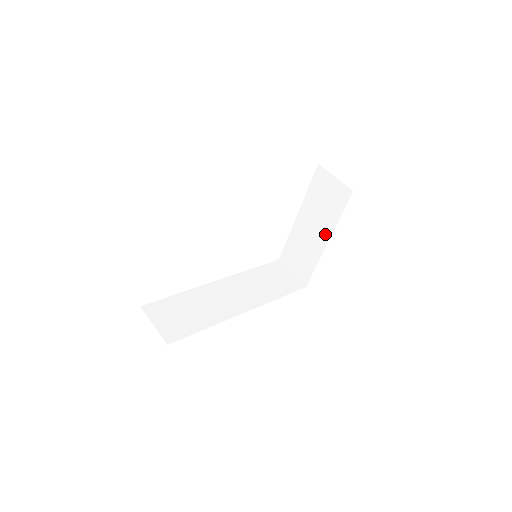
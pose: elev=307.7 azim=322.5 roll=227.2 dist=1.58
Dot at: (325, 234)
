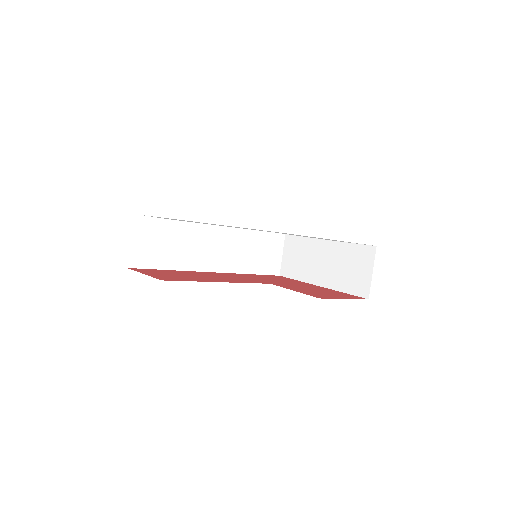
Dot at: (324, 280)
